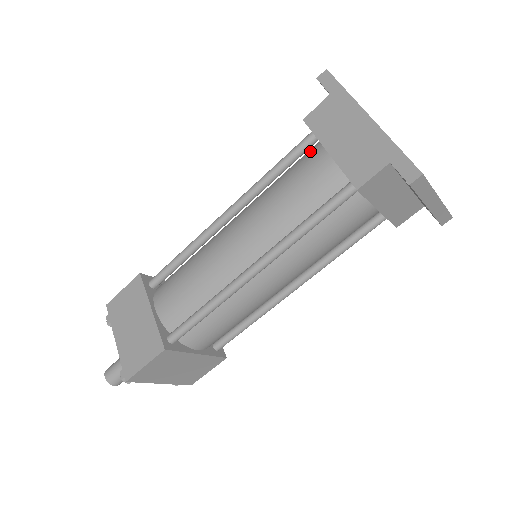
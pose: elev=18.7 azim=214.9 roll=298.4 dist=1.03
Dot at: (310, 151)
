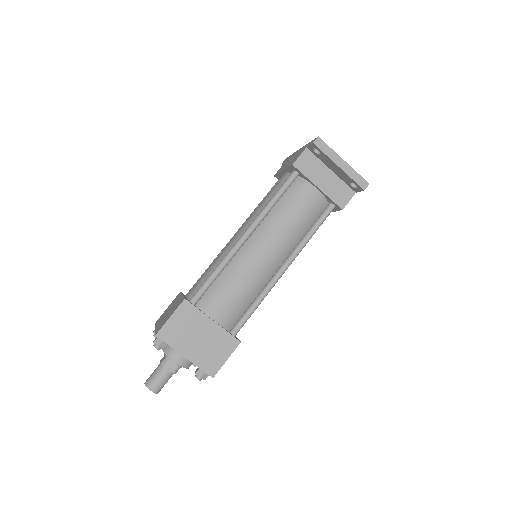
Dot at: occluded
